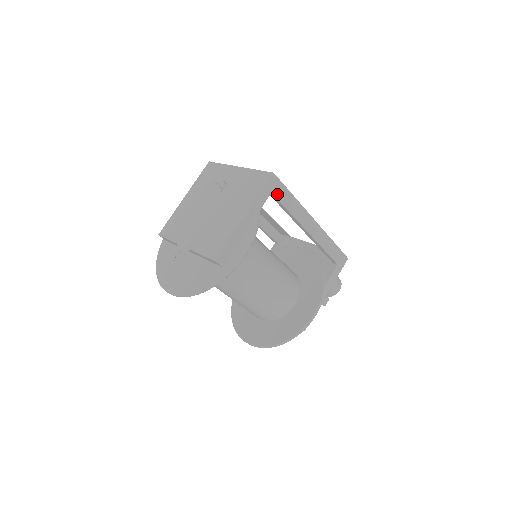
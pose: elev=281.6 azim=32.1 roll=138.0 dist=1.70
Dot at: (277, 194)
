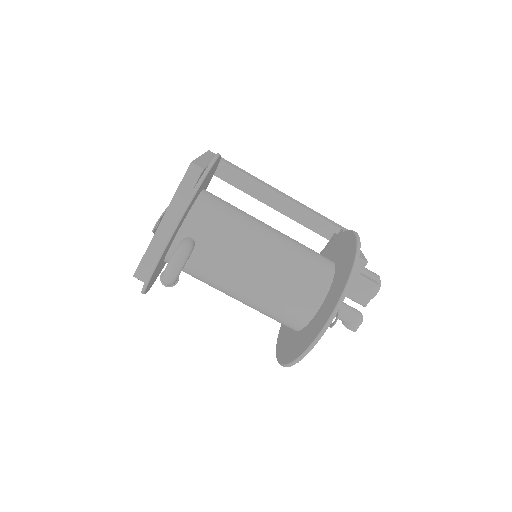
Dot at: (224, 161)
